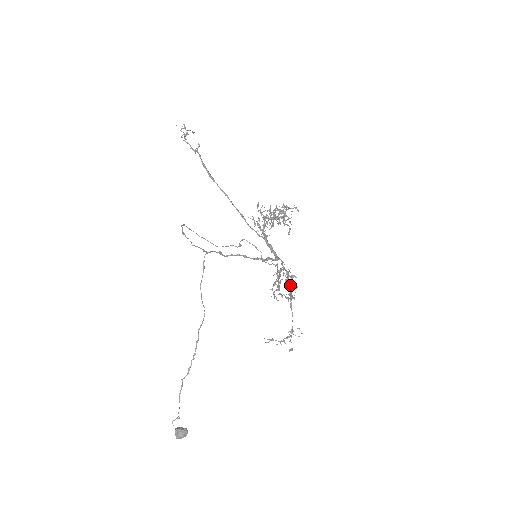
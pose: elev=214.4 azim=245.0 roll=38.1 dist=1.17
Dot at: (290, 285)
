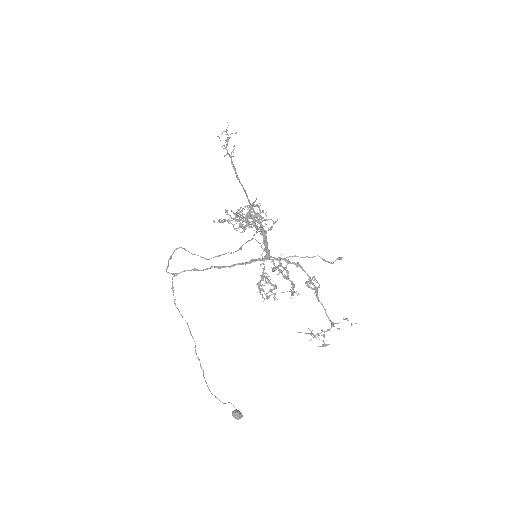
Dot at: (309, 276)
